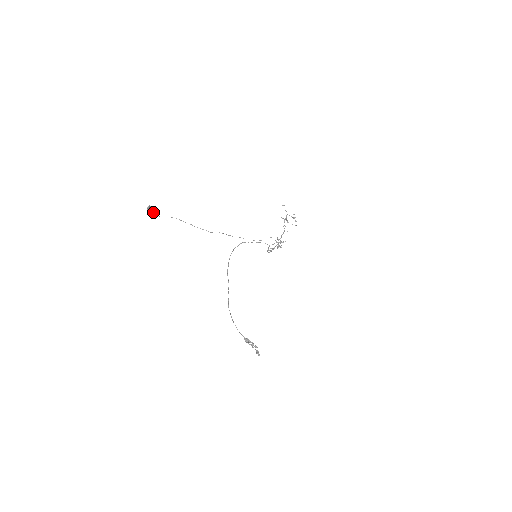
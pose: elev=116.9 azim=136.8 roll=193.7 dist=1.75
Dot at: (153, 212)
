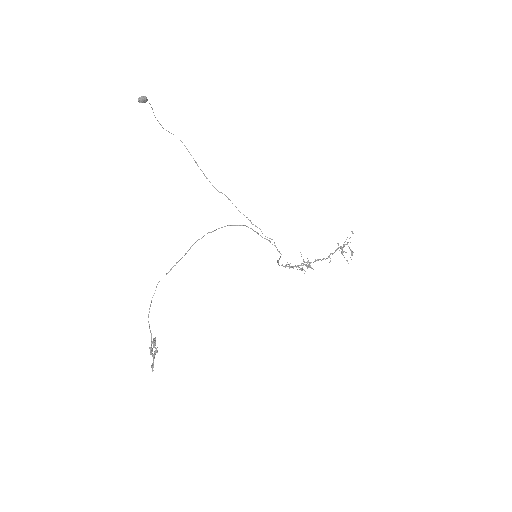
Dot at: occluded
